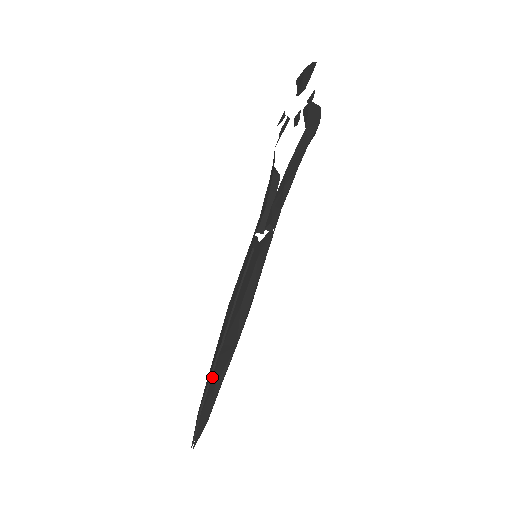
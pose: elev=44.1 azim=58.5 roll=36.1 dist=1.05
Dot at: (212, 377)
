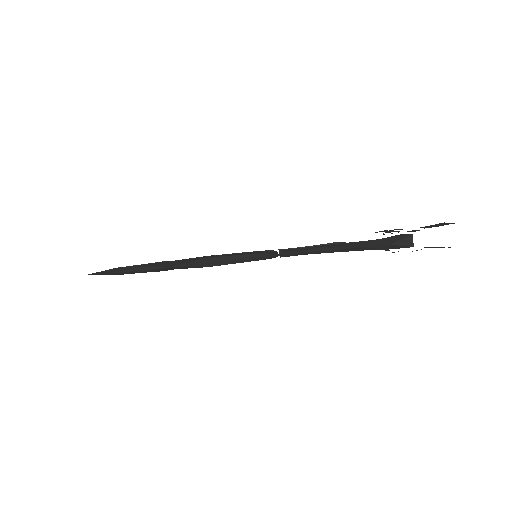
Dot at: (145, 264)
